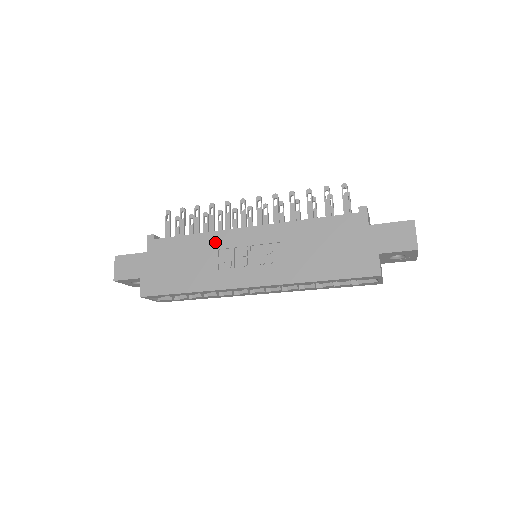
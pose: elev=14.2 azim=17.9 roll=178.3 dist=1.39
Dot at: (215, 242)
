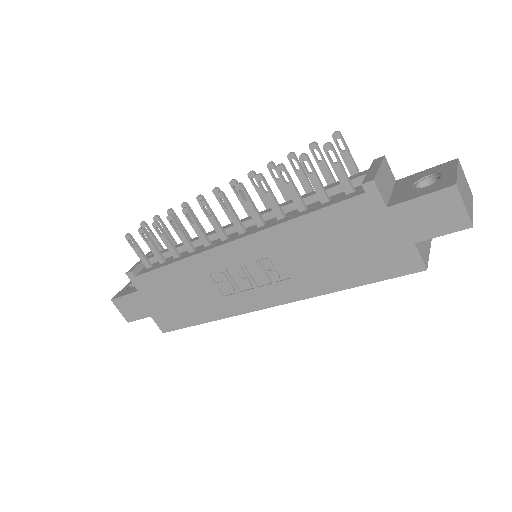
Dot at: (201, 268)
